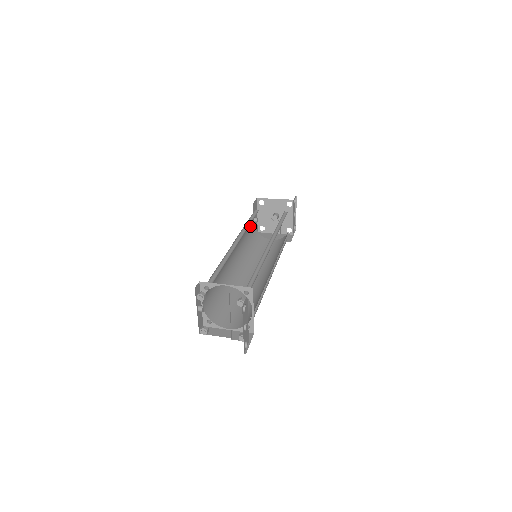
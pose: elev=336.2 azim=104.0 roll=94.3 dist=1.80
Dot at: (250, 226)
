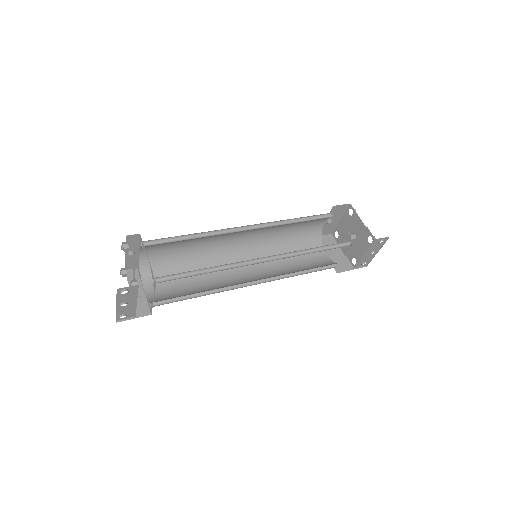
Dot at: (310, 223)
